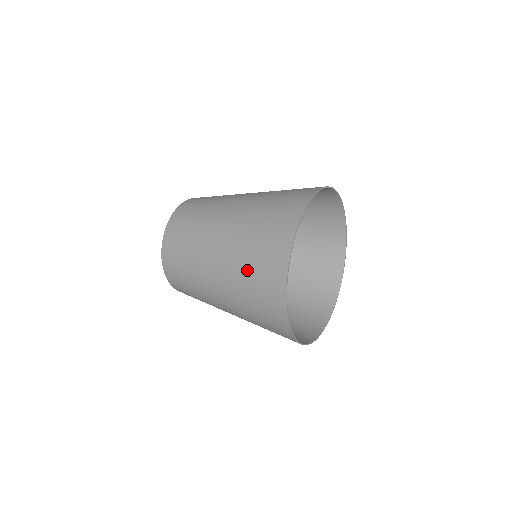
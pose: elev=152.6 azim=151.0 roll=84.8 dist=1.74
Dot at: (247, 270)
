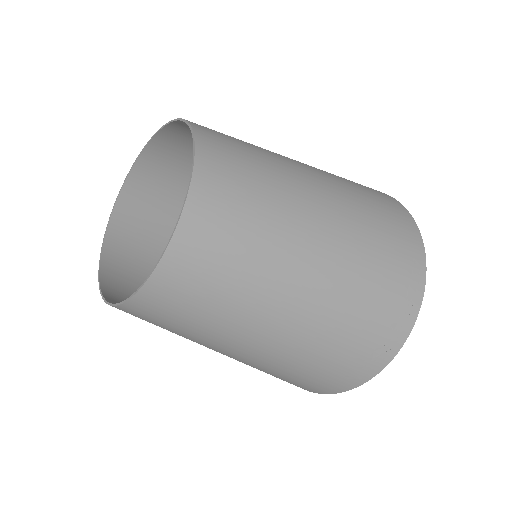
Dot at: (372, 277)
